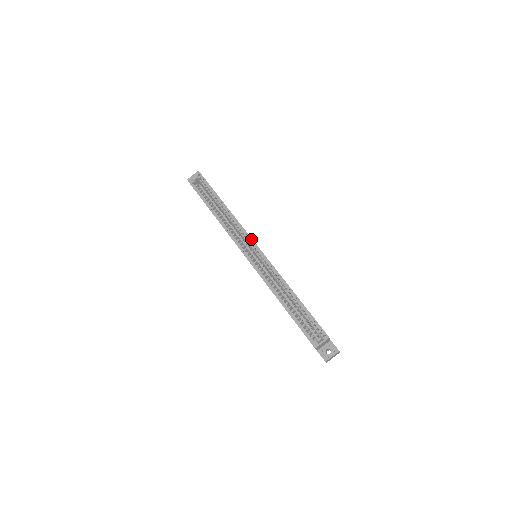
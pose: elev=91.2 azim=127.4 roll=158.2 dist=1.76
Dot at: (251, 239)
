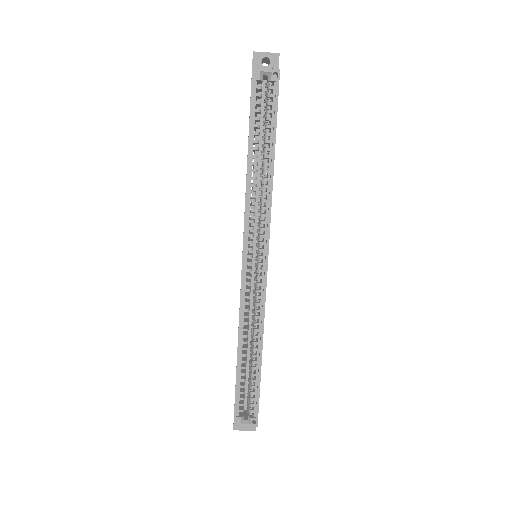
Dot at: (268, 244)
